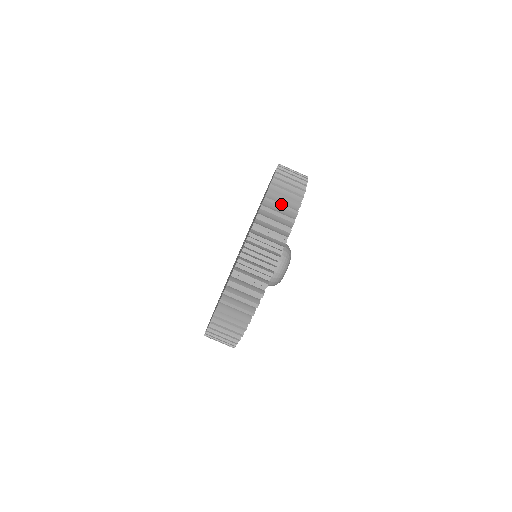
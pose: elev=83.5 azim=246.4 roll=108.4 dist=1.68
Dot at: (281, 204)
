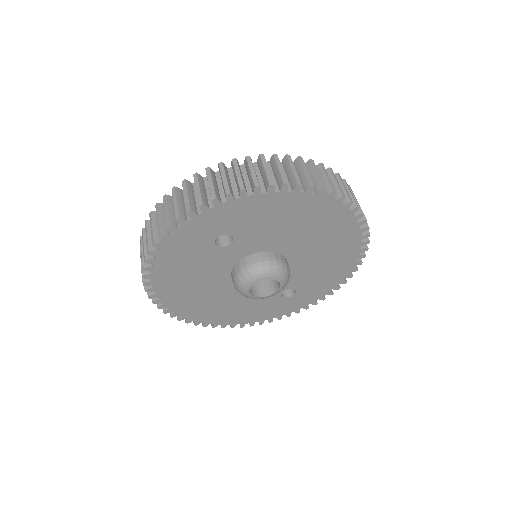
Dot at: occluded
